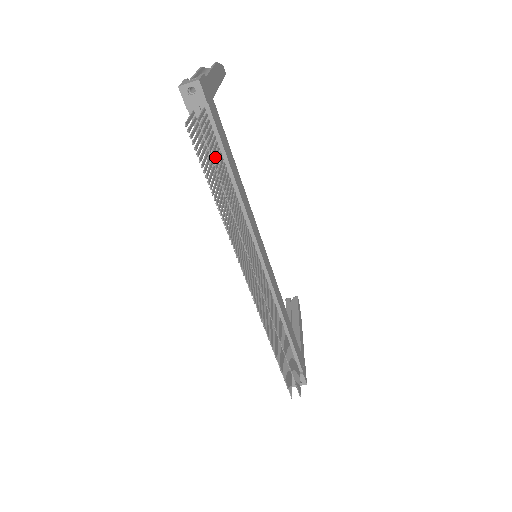
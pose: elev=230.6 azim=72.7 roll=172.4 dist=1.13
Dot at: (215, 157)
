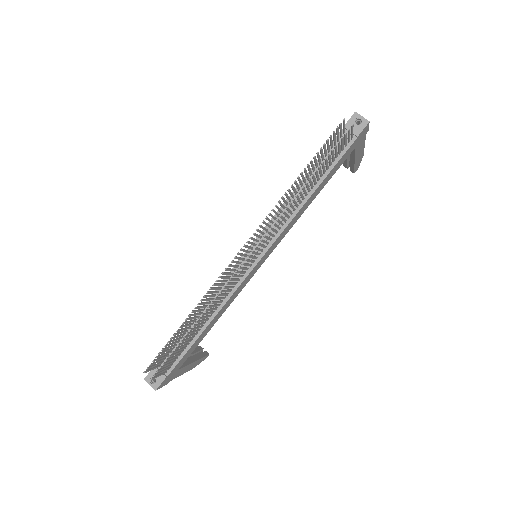
Dot at: occluded
